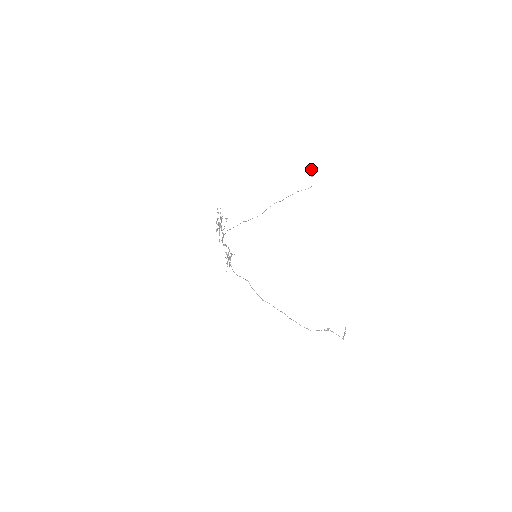
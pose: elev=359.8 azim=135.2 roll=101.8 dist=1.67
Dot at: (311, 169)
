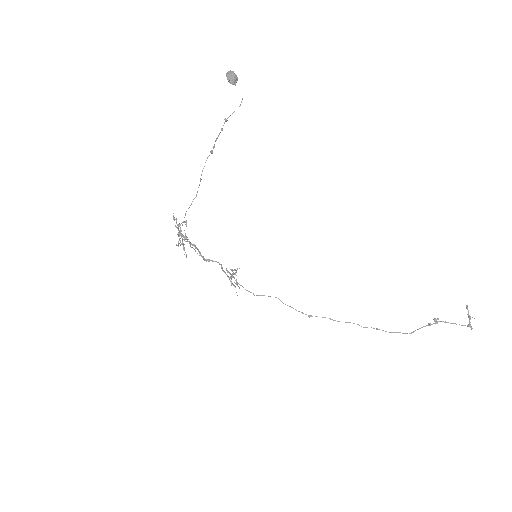
Dot at: (226, 73)
